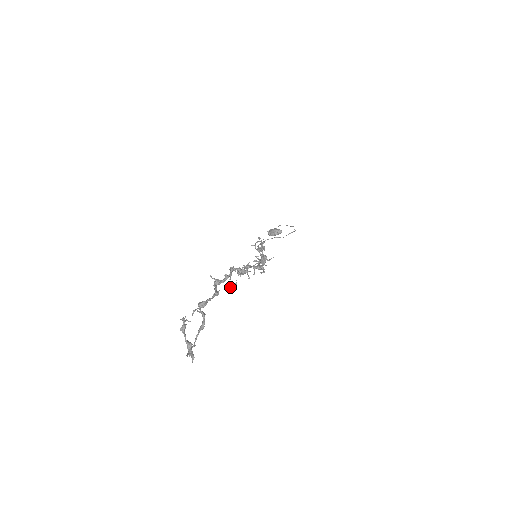
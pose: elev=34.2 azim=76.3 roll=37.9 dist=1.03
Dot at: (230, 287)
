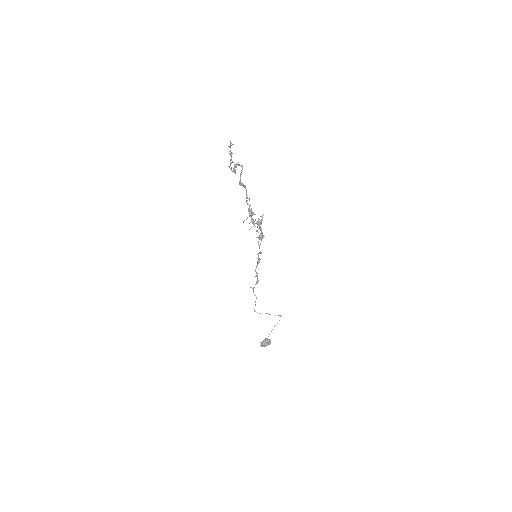
Dot at: (243, 221)
